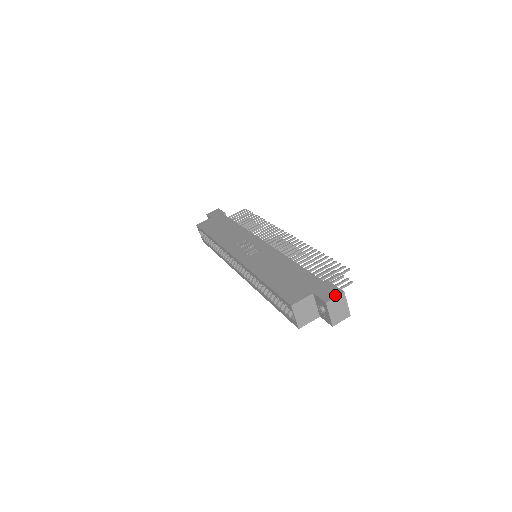
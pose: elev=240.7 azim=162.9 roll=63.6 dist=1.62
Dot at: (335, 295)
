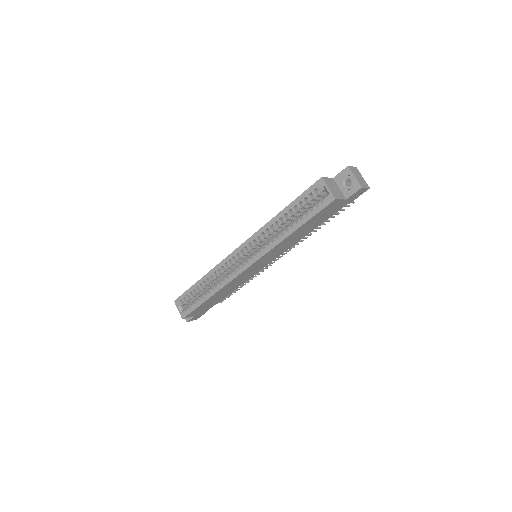
Dot at: (351, 167)
